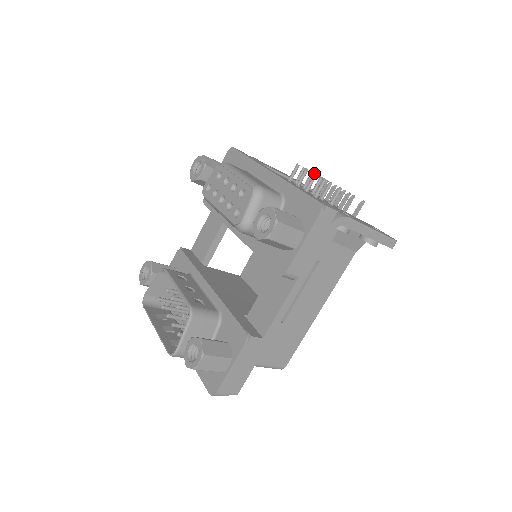
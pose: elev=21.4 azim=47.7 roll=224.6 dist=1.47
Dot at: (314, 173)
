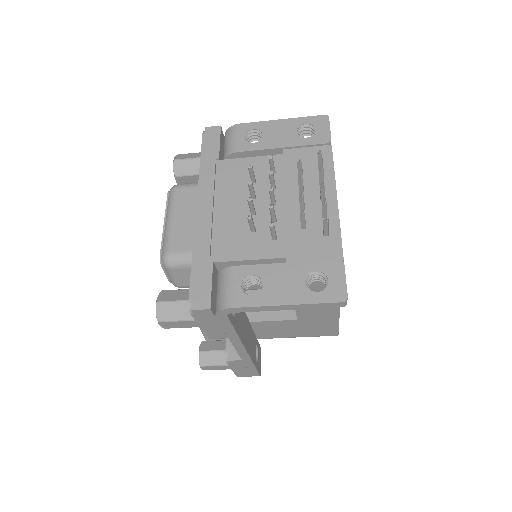
Dot at: occluded
